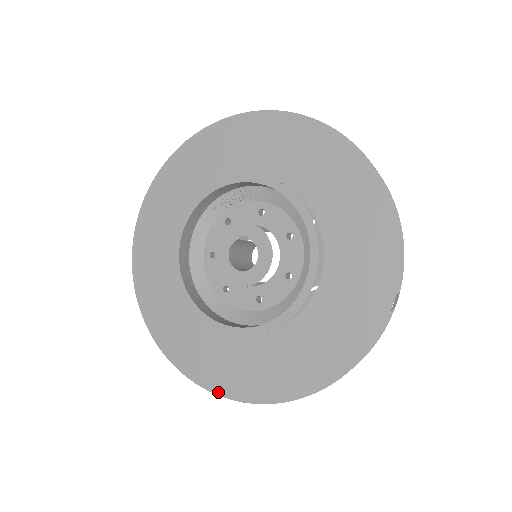
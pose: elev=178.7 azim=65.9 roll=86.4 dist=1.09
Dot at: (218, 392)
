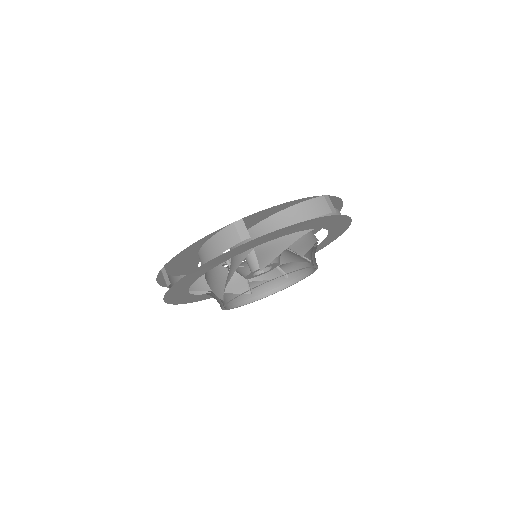
Dot at: occluded
